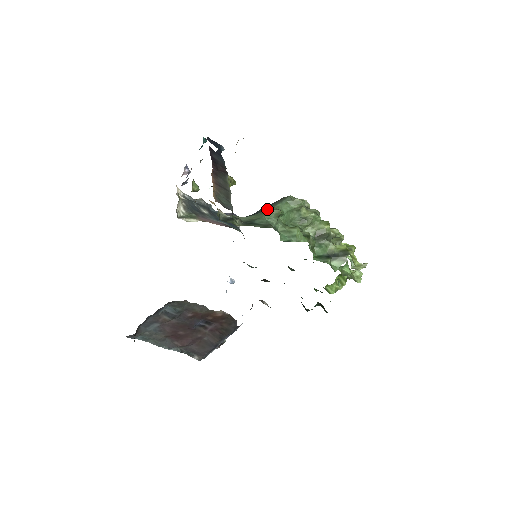
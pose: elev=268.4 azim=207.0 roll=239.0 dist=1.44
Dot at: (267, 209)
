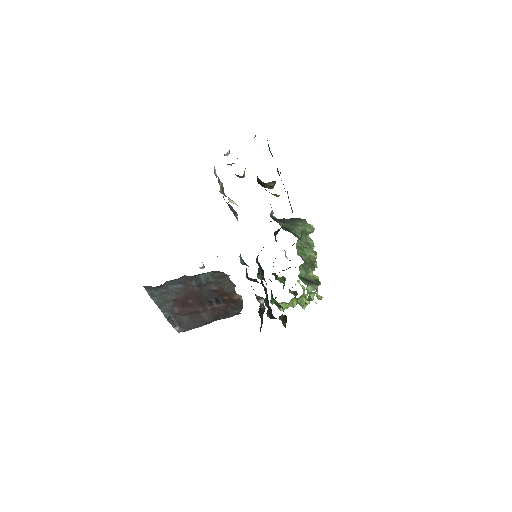
Dot at: (292, 223)
